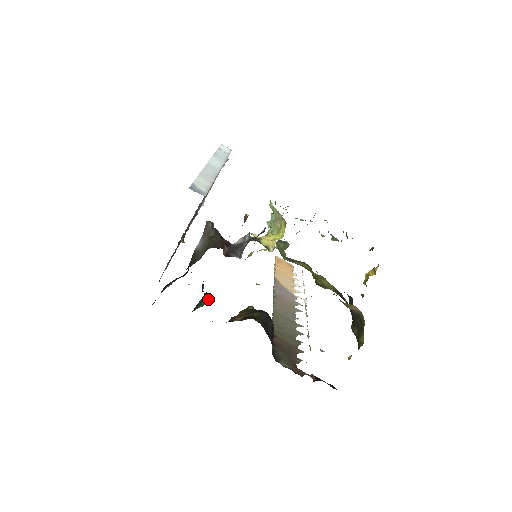
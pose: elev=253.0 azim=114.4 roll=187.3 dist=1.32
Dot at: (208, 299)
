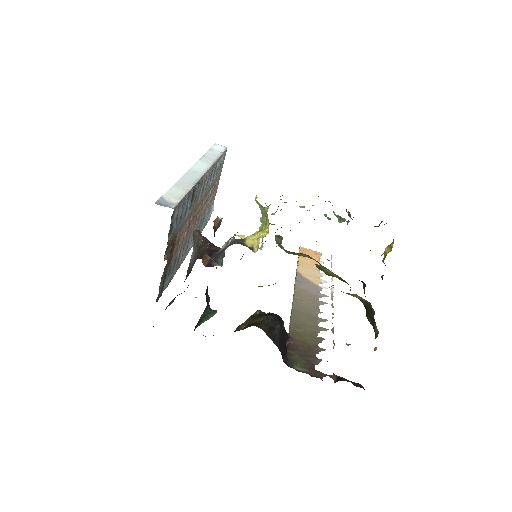
Dot at: (213, 311)
